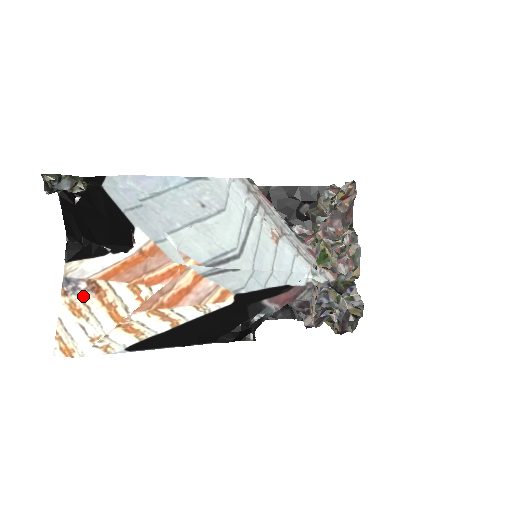
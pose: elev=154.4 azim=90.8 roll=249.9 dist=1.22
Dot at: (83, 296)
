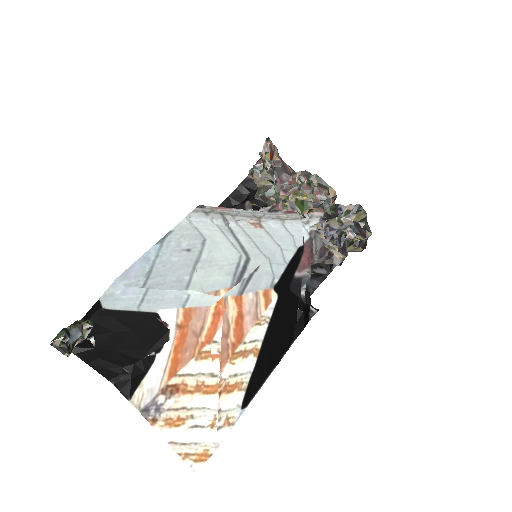
Dot at: (170, 406)
